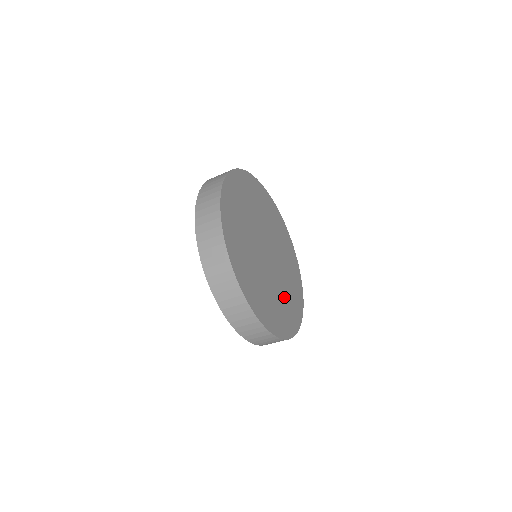
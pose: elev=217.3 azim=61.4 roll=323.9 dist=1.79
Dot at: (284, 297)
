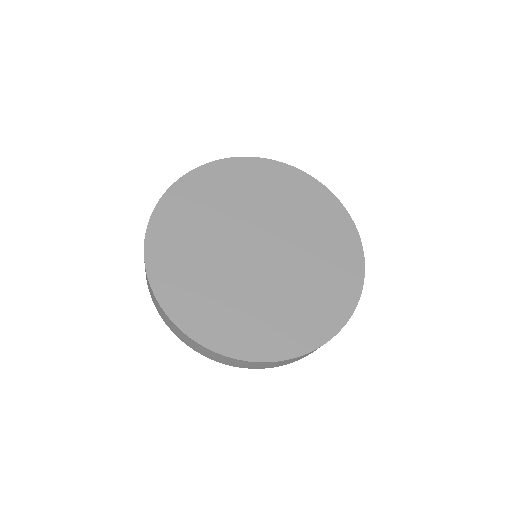
Dot at: (308, 287)
